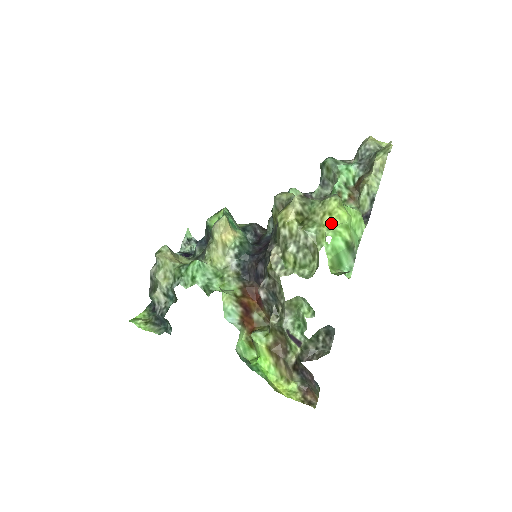
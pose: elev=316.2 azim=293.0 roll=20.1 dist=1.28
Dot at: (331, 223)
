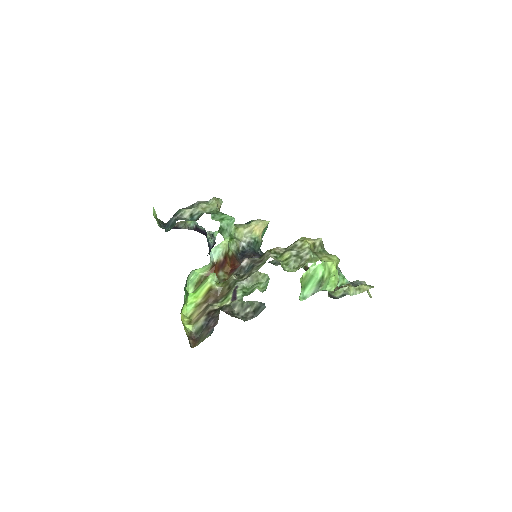
Dot at: (326, 261)
